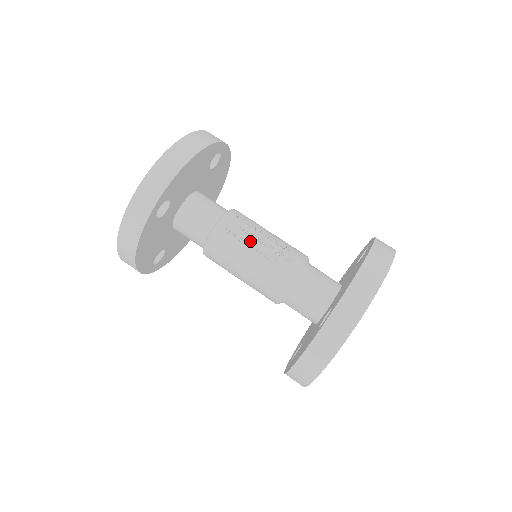
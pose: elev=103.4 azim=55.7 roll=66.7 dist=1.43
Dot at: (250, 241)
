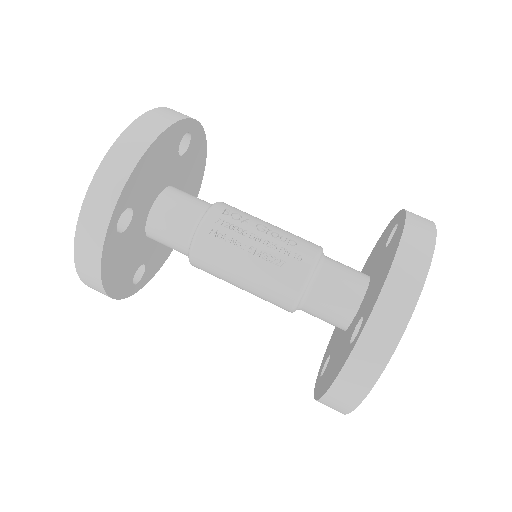
Dot at: (244, 241)
